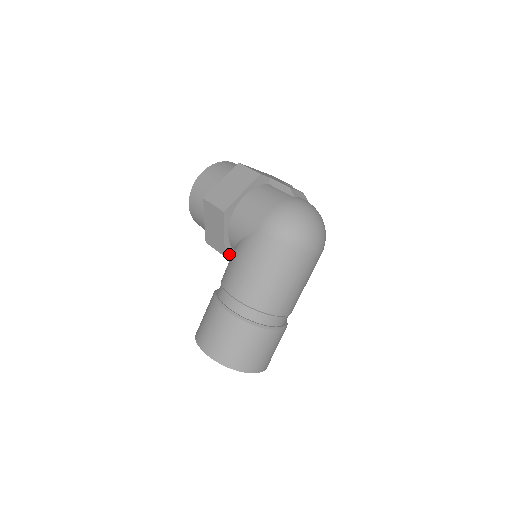
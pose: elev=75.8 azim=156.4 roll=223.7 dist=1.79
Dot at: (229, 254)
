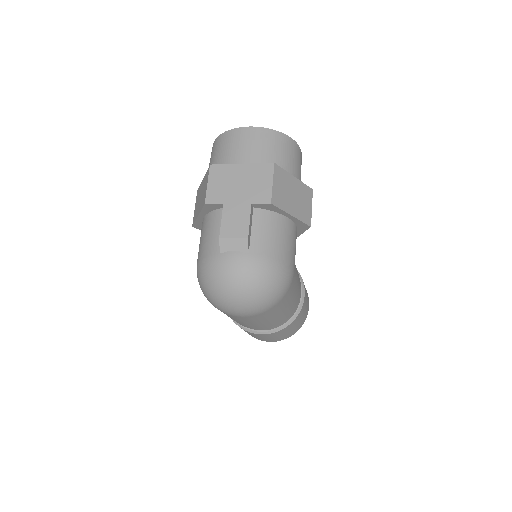
Dot at: occluded
